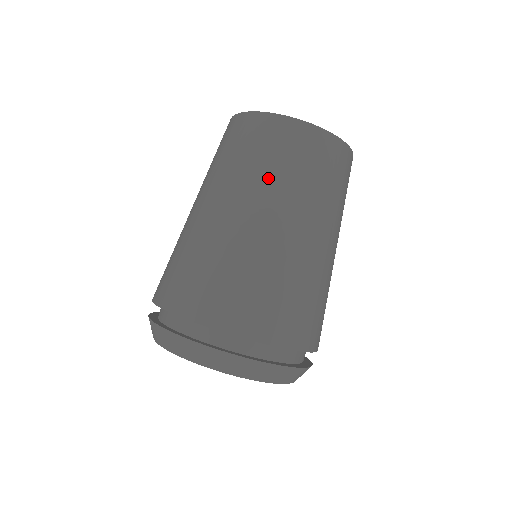
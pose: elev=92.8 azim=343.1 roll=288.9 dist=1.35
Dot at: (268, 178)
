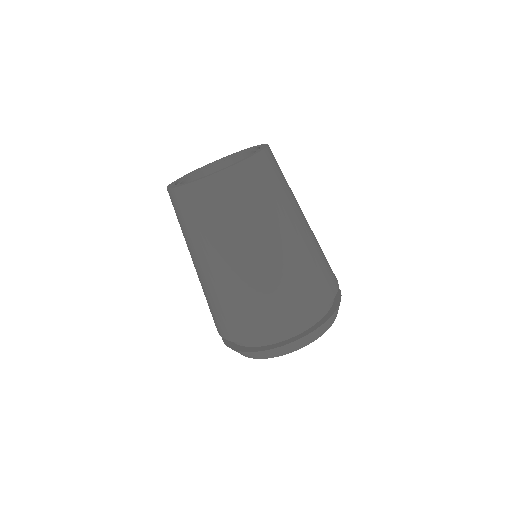
Dot at: (192, 238)
